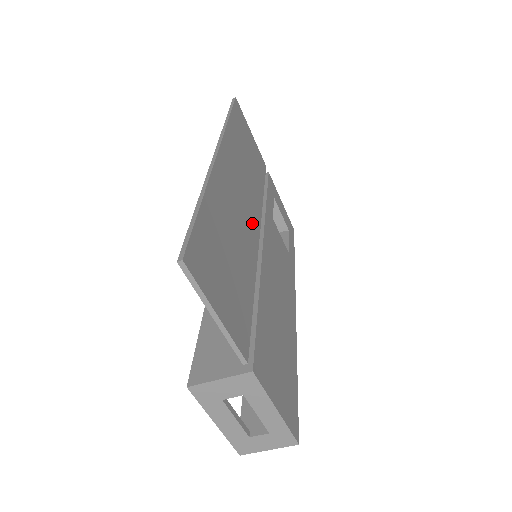
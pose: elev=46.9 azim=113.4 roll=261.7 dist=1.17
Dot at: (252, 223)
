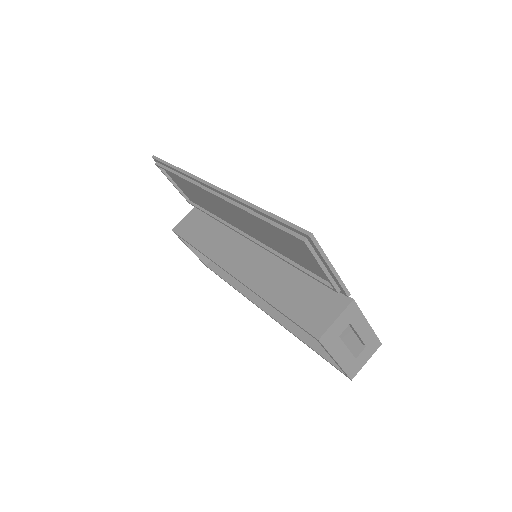
Dot at: occluded
